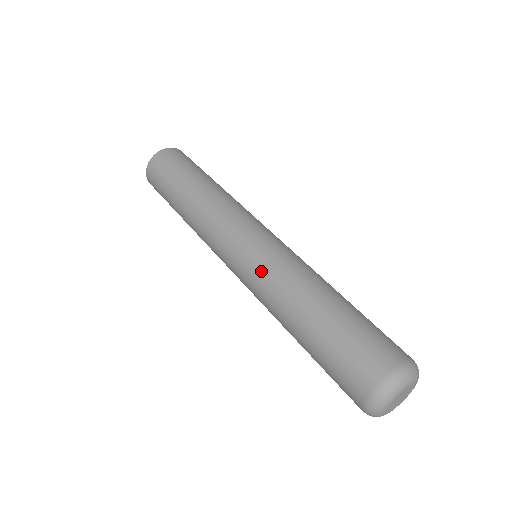
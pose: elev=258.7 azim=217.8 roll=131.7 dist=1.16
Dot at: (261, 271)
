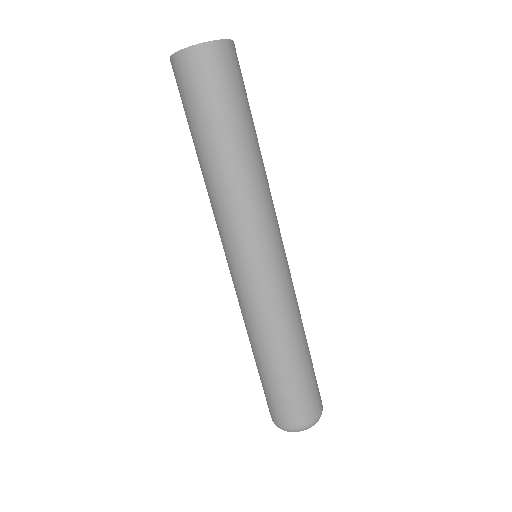
Dot at: (265, 299)
